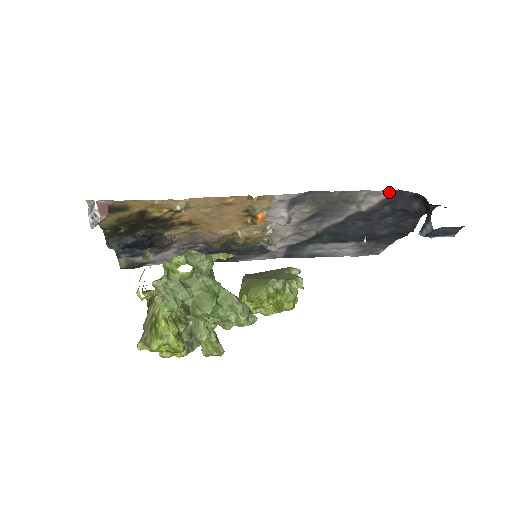
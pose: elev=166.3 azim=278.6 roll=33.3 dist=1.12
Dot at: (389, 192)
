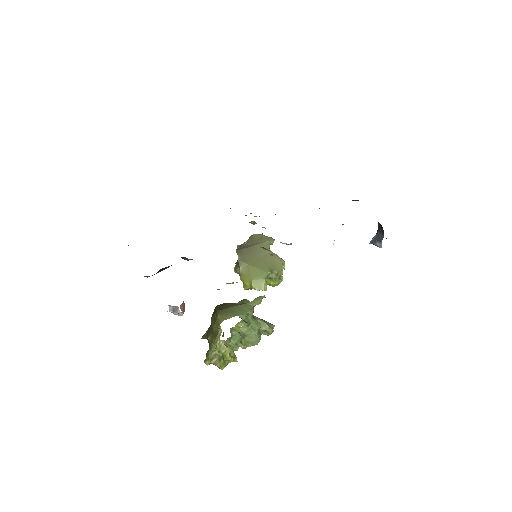
Dot at: occluded
